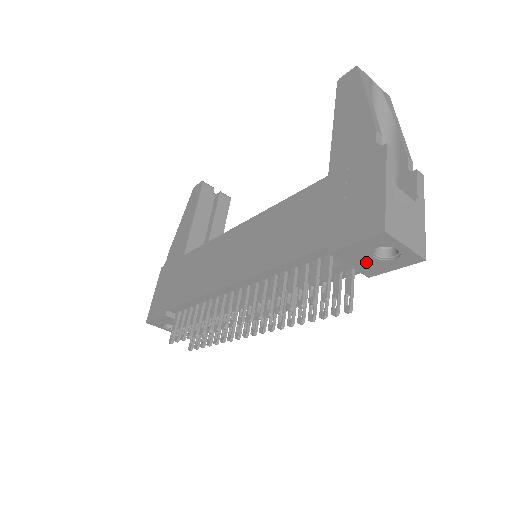
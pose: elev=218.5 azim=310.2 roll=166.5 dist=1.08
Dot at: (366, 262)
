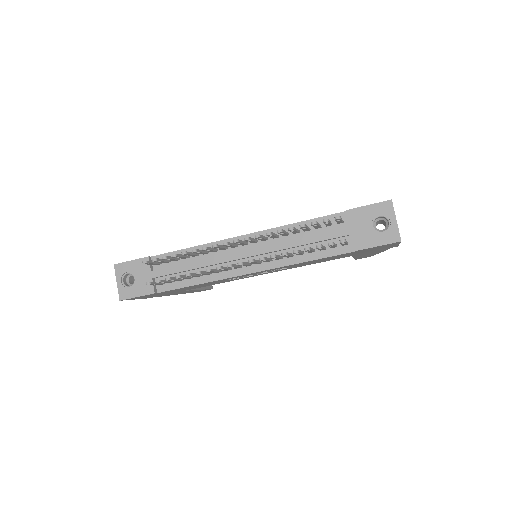
Dot at: (364, 230)
